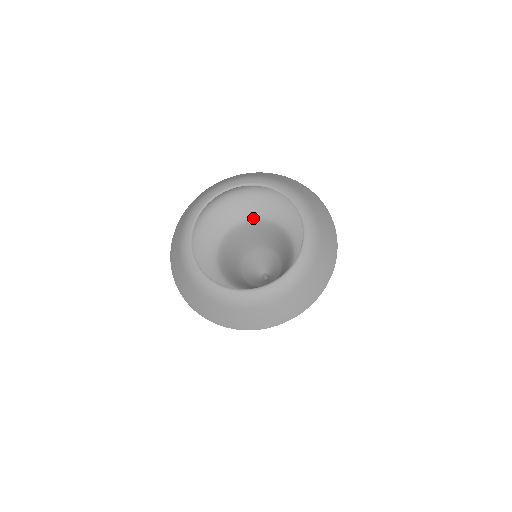
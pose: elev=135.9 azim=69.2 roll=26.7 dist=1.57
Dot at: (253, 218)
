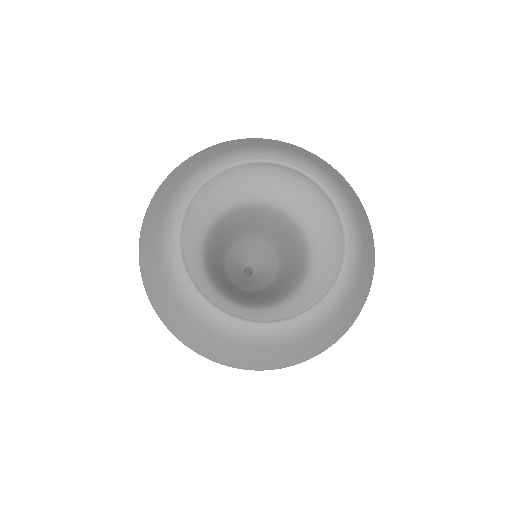
Dot at: (248, 202)
